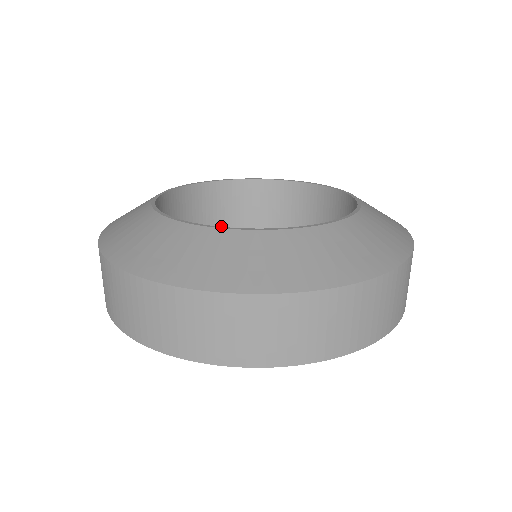
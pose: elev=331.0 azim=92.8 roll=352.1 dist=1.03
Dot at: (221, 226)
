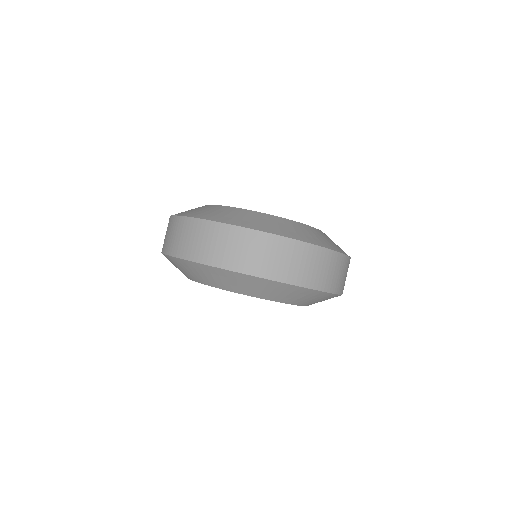
Dot at: occluded
